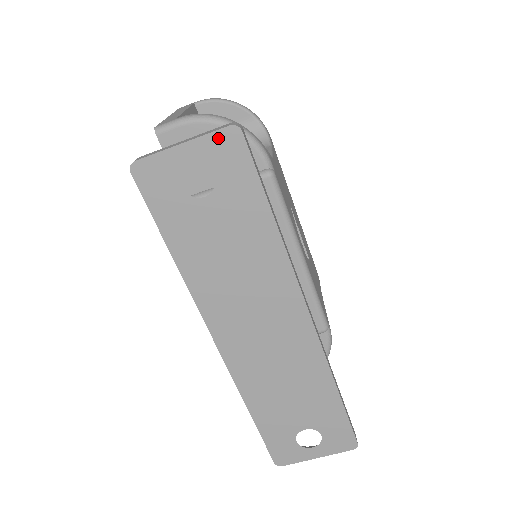
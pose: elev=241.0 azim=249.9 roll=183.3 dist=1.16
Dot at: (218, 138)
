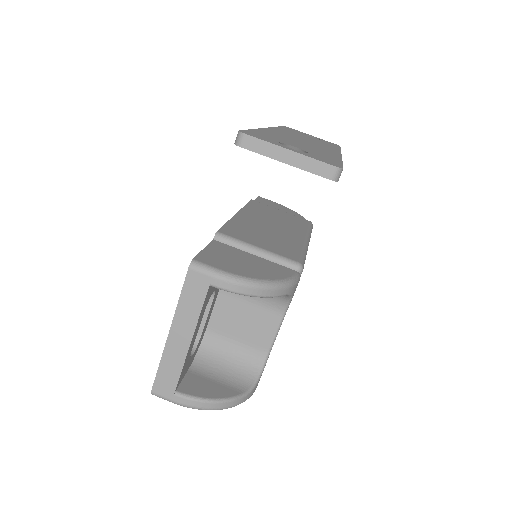
Dot at: occluded
